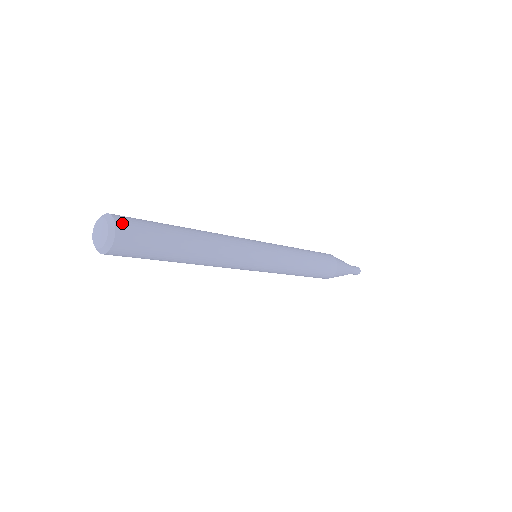
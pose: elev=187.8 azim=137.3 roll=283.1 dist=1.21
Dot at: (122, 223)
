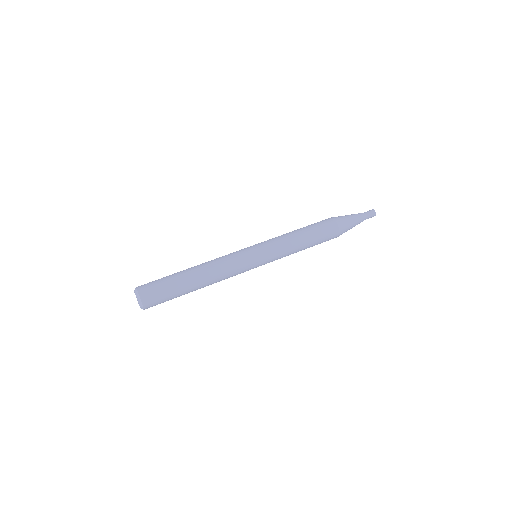
Dot at: (147, 302)
